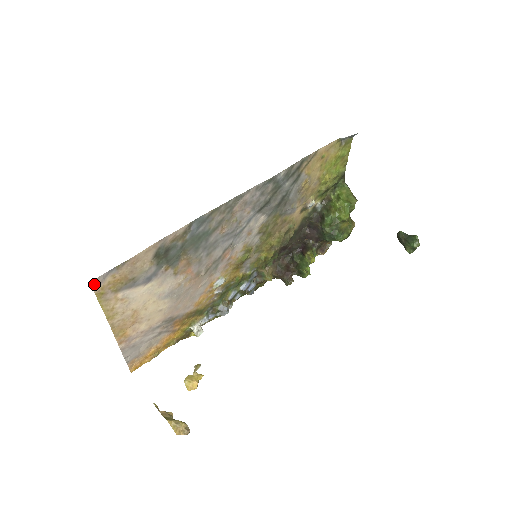
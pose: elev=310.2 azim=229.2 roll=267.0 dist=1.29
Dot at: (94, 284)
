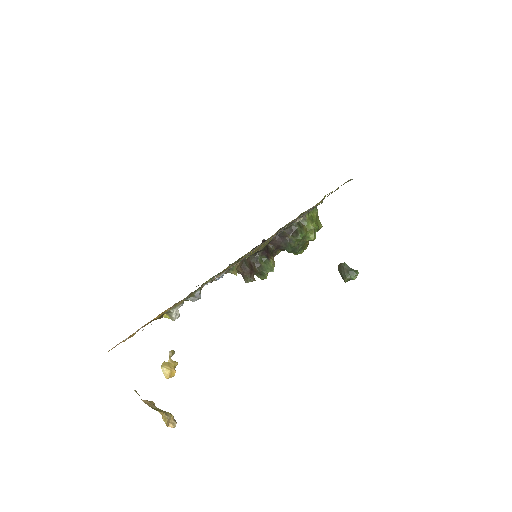
Dot at: occluded
